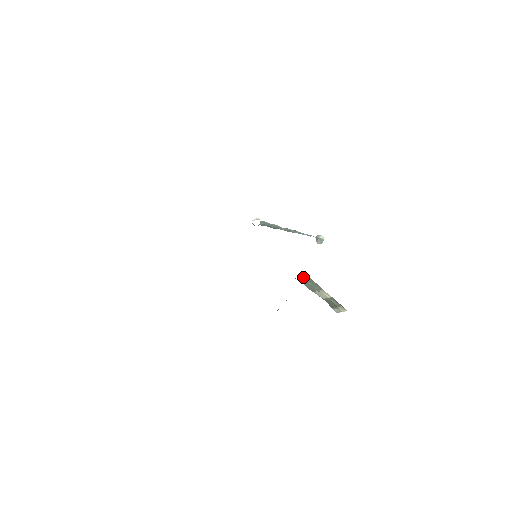
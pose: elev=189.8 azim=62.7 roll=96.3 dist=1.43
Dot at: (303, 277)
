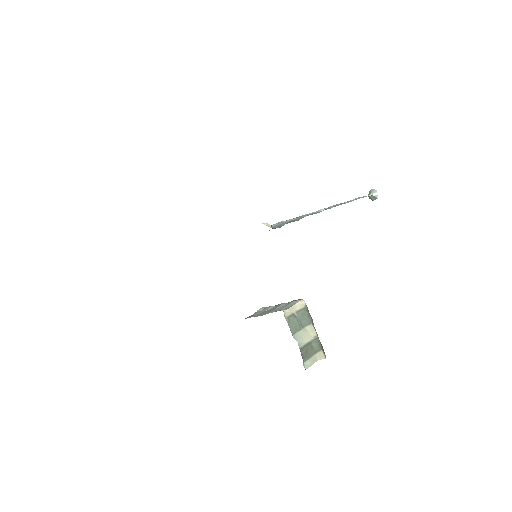
Dot at: (297, 303)
